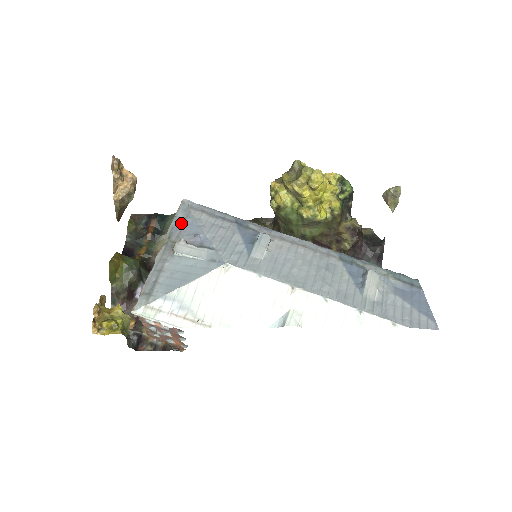
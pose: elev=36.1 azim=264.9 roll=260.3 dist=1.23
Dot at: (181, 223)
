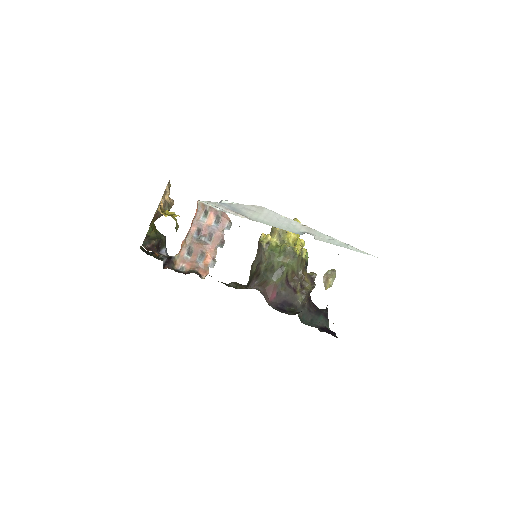
Dot at: occluded
